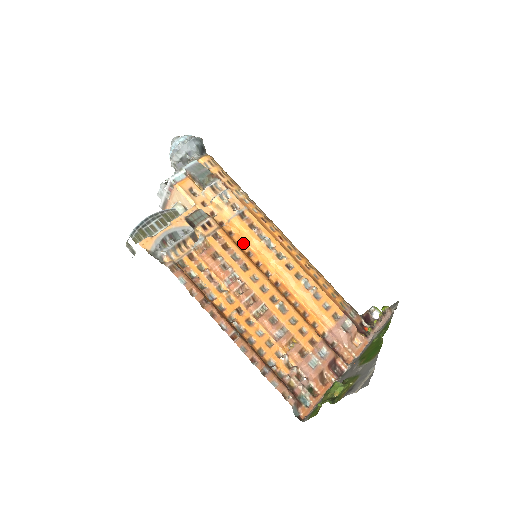
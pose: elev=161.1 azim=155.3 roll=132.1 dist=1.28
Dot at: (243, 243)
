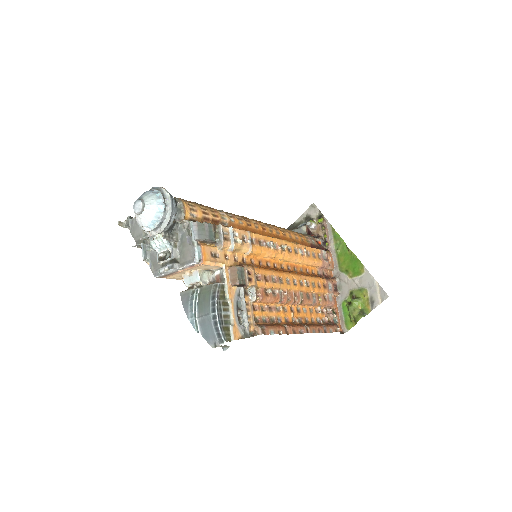
Dot at: (261, 261)
